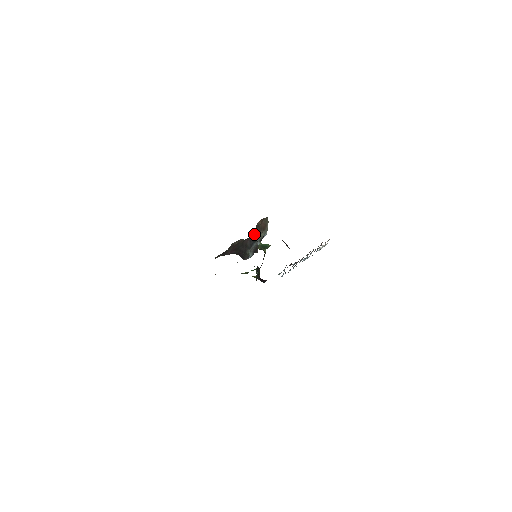
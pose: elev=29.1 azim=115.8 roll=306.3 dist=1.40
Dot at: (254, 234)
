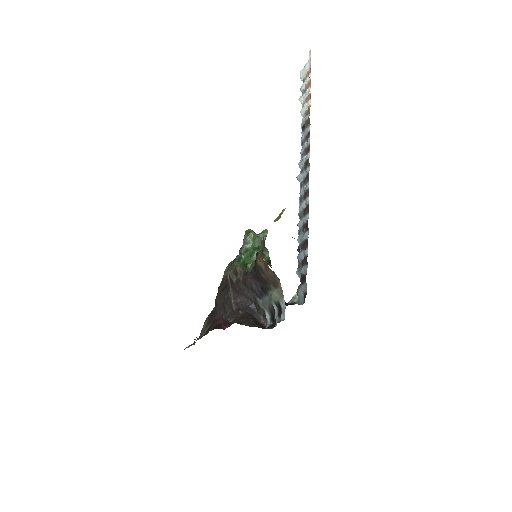
Dot at: (258, 278)
